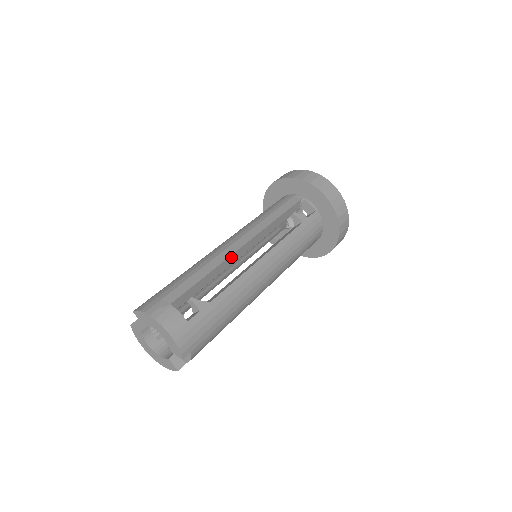
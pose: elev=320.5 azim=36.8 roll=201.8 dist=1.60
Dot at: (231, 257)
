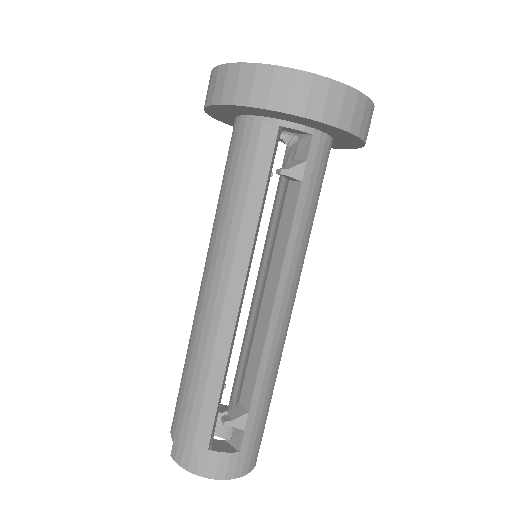
Dot at: (234, 328)
